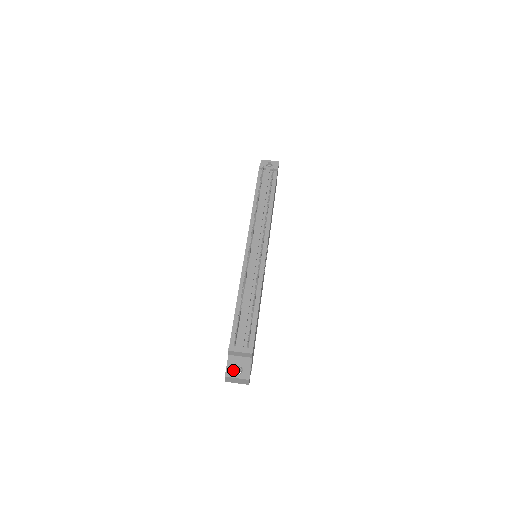
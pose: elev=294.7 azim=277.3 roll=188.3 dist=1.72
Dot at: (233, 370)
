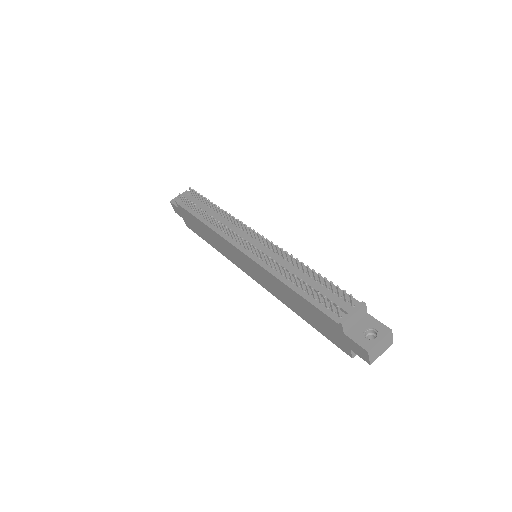
Dot at: (367, 339)
